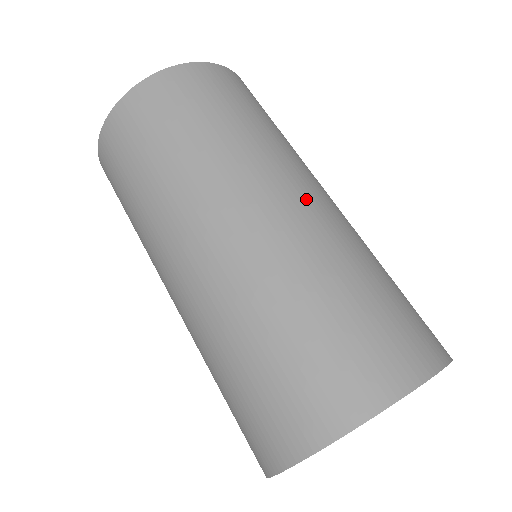
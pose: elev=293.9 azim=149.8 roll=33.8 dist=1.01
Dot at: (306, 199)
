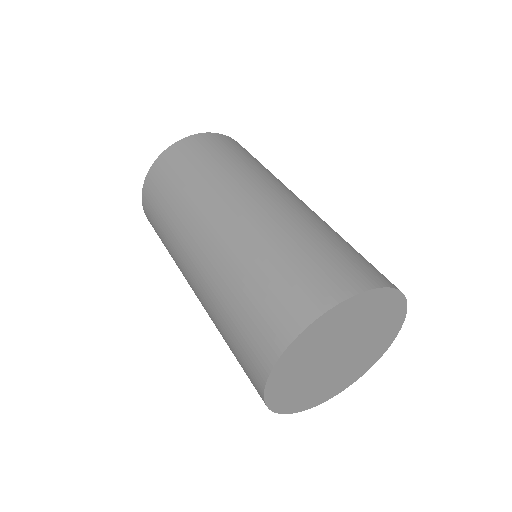
Dot at: (229, 218)
